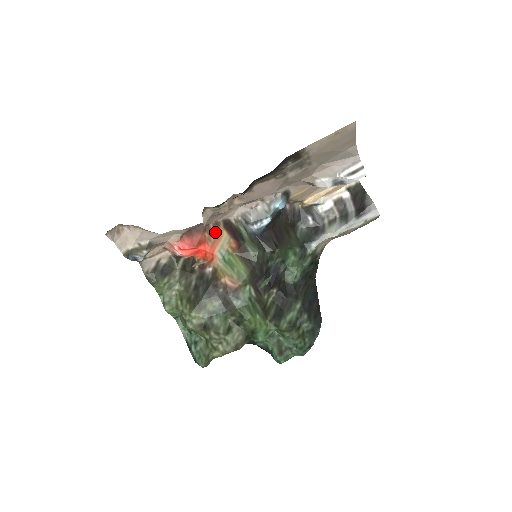
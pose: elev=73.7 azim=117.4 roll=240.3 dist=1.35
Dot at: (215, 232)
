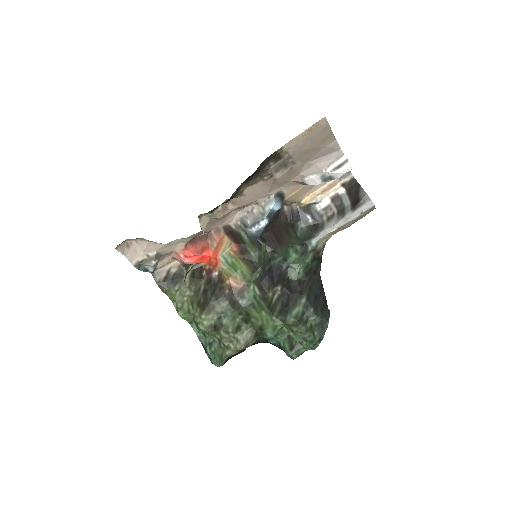
Dot at: (217, 238)
